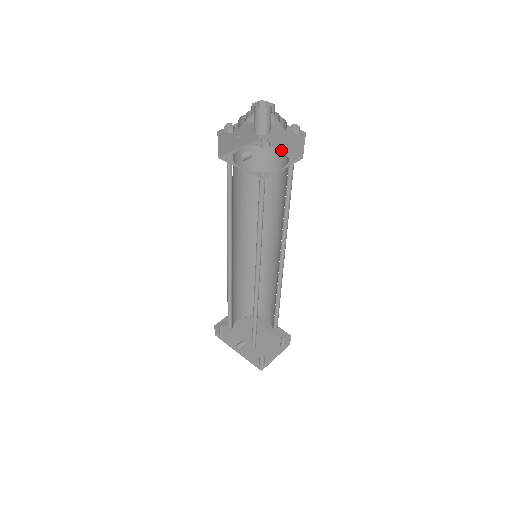
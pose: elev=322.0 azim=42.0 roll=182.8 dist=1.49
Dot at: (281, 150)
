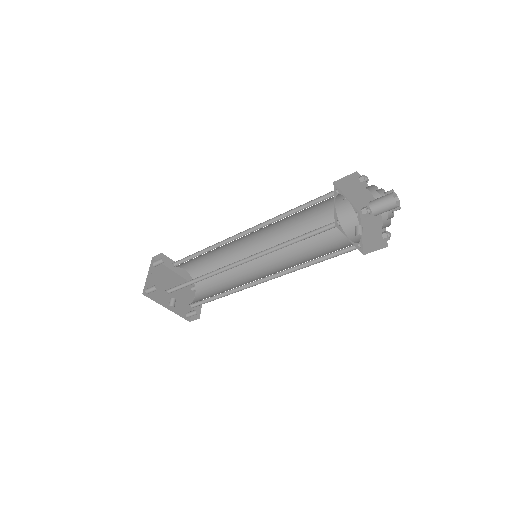
Dot at: (349, 201)
